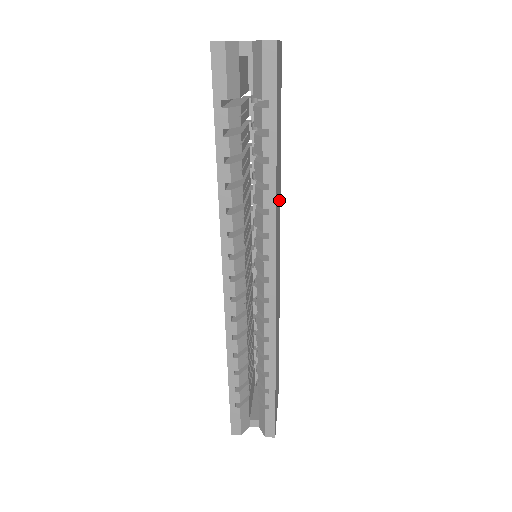
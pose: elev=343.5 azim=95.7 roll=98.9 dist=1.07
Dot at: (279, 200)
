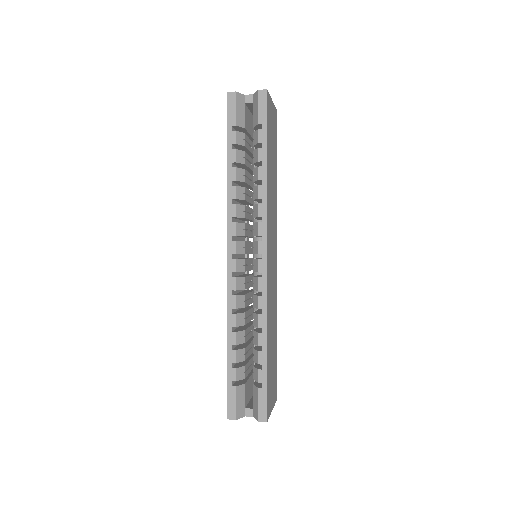
Dot at: (274, 211)
